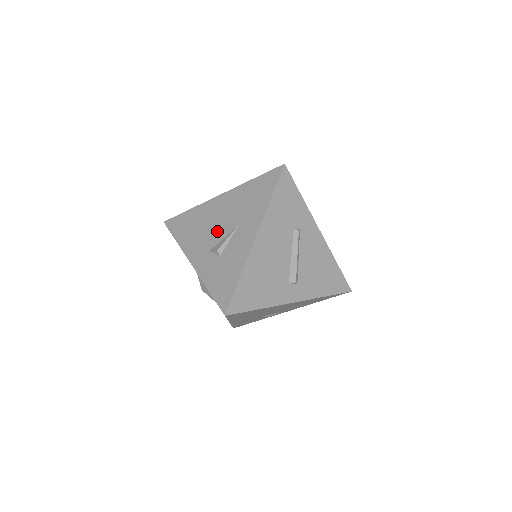
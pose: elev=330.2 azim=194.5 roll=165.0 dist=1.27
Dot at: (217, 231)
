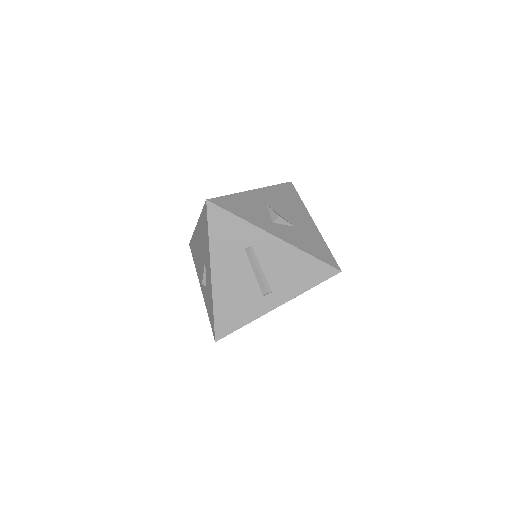
Dot at: (201, 262)
